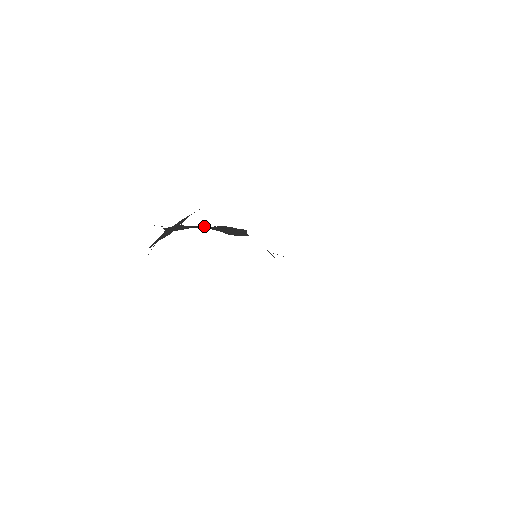
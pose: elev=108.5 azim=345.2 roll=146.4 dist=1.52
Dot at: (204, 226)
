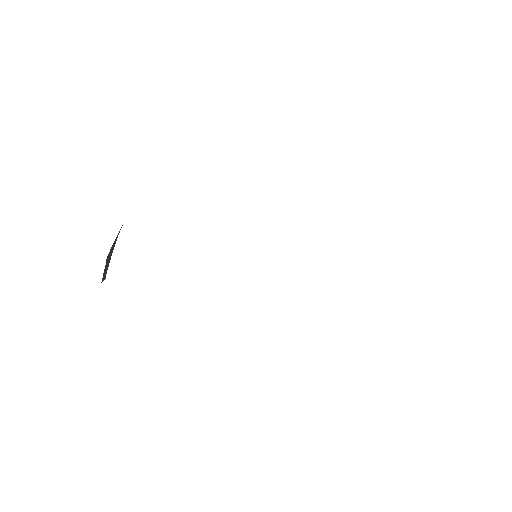
Dot at: occluded
